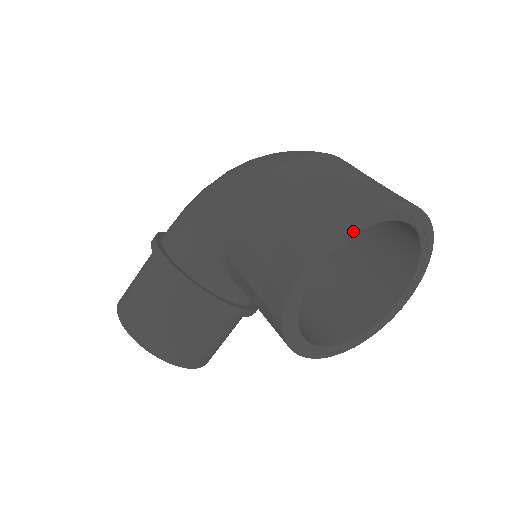
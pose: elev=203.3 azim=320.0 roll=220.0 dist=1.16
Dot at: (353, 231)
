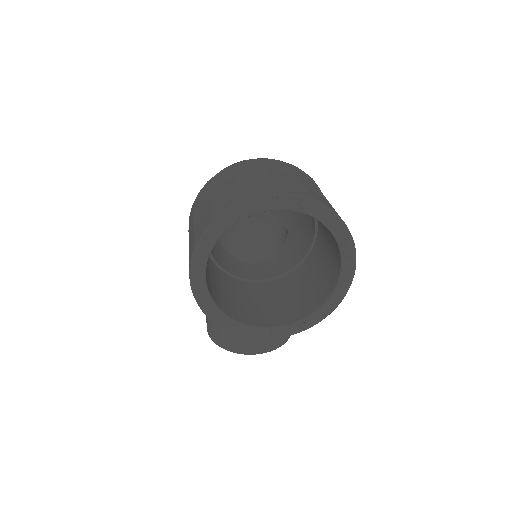
Dot at: (208, 244)
